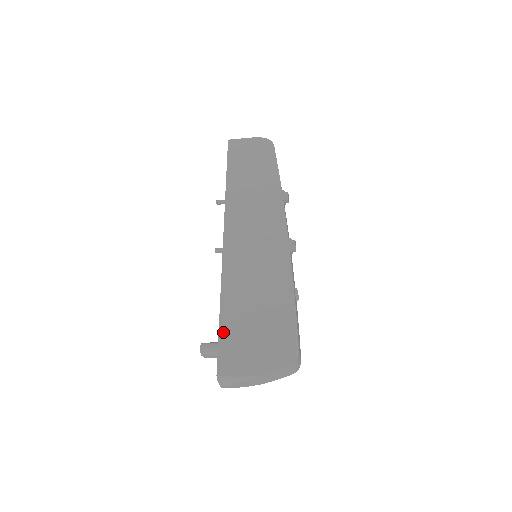
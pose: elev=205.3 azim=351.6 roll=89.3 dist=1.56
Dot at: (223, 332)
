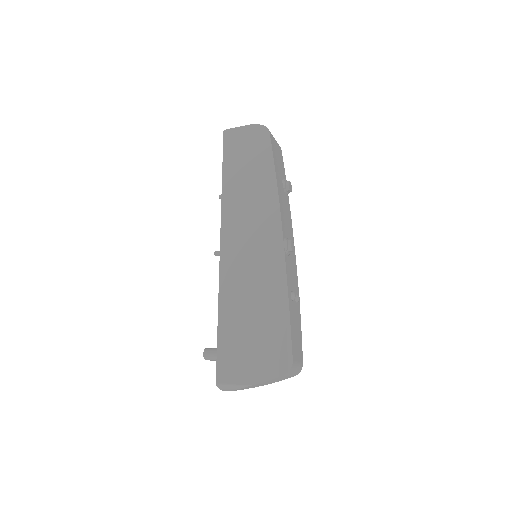
Dot at: (221, 341)
